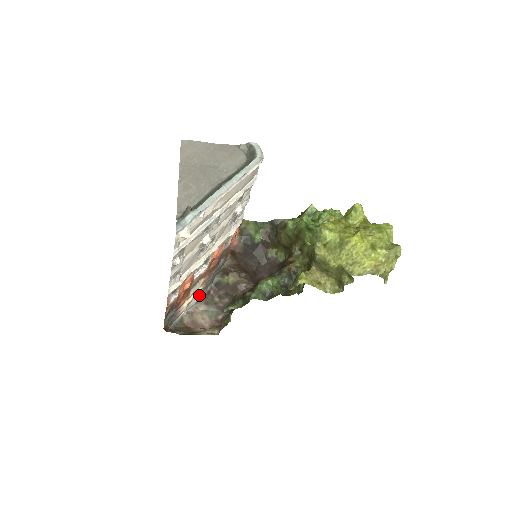
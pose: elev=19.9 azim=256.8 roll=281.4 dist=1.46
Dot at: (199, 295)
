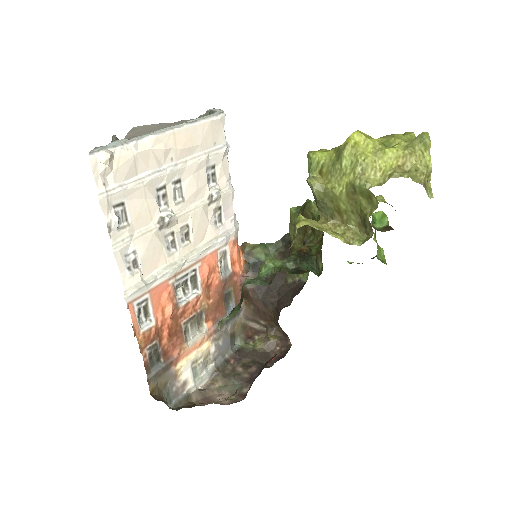
Dot at: (212, 363)
